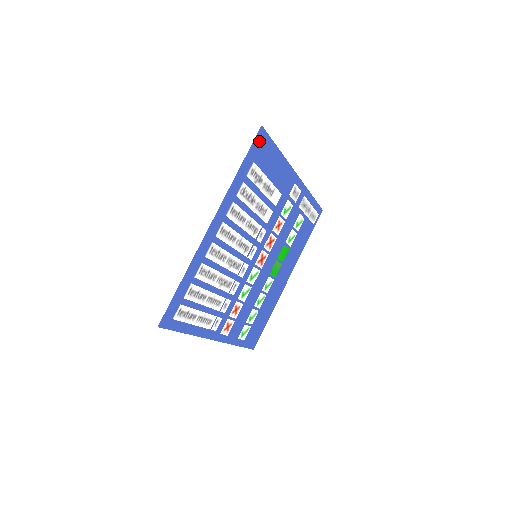
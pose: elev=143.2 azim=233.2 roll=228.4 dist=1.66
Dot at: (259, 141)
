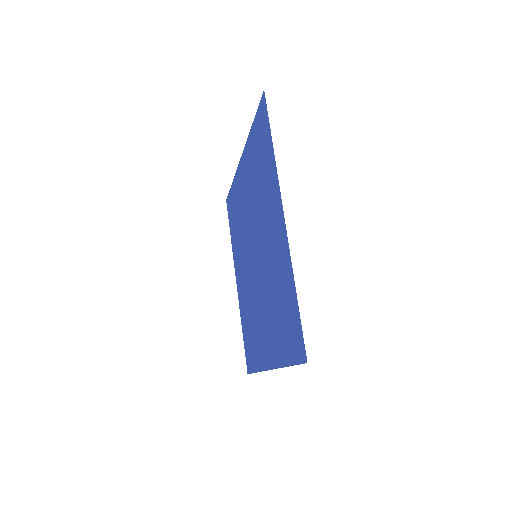
Dot at: (265, 110)
